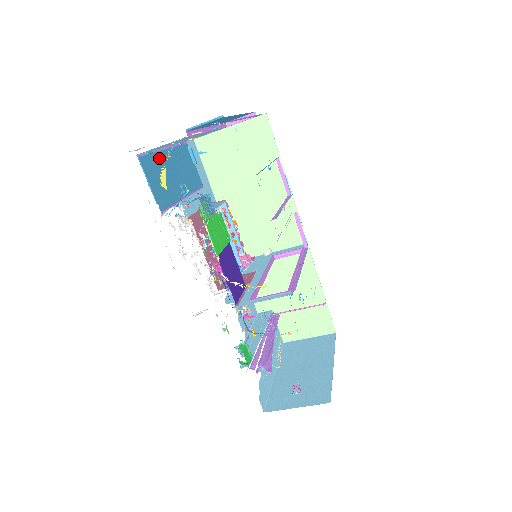
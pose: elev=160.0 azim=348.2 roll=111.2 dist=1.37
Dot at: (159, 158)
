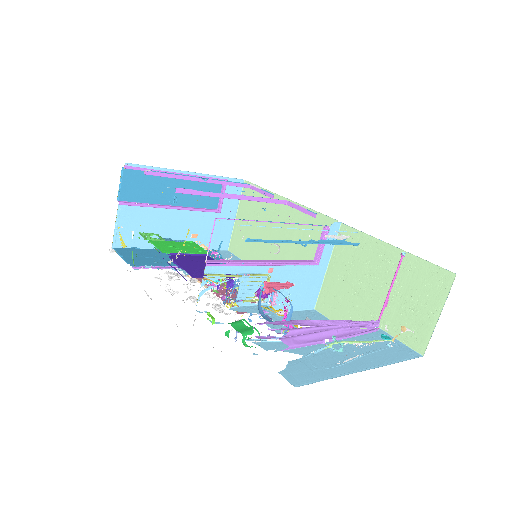
Dot at: (150, 251)
